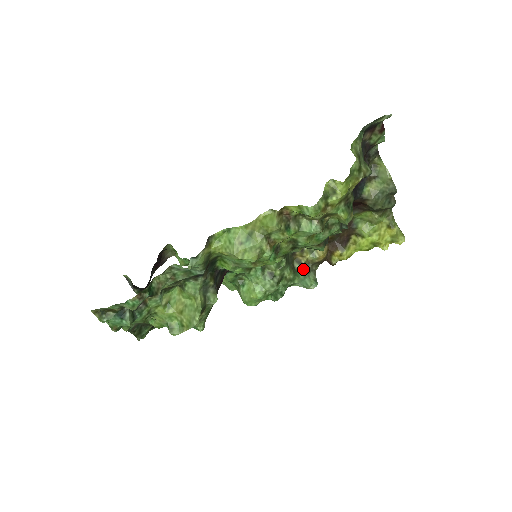
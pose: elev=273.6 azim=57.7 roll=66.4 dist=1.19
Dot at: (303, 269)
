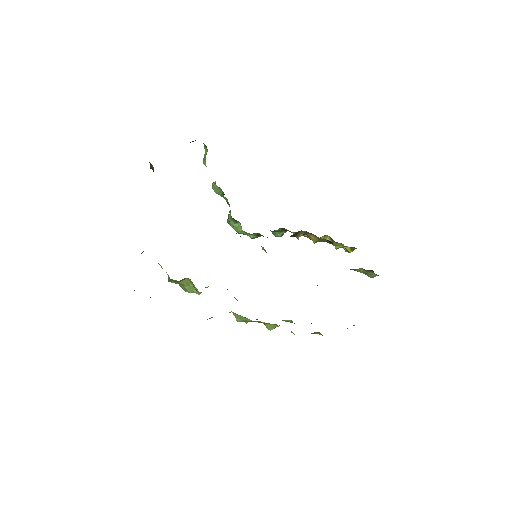
Dot at: (282, 230)
